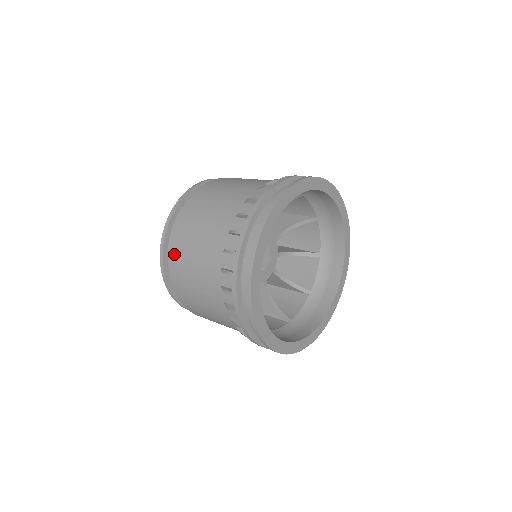
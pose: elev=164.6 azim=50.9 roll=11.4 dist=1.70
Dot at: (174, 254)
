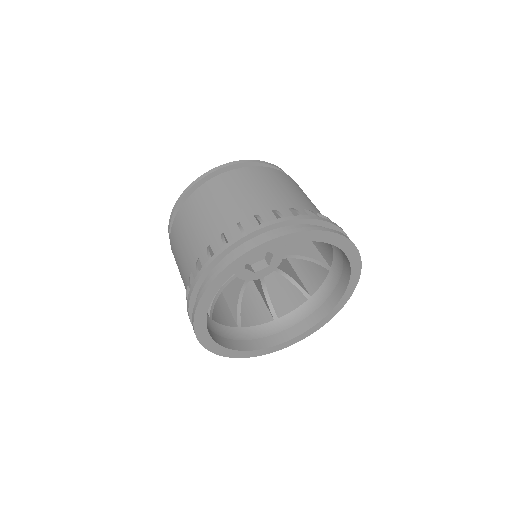
Dot at: occluded
